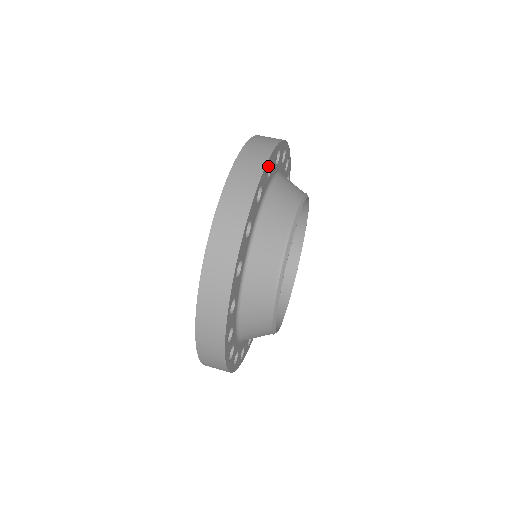
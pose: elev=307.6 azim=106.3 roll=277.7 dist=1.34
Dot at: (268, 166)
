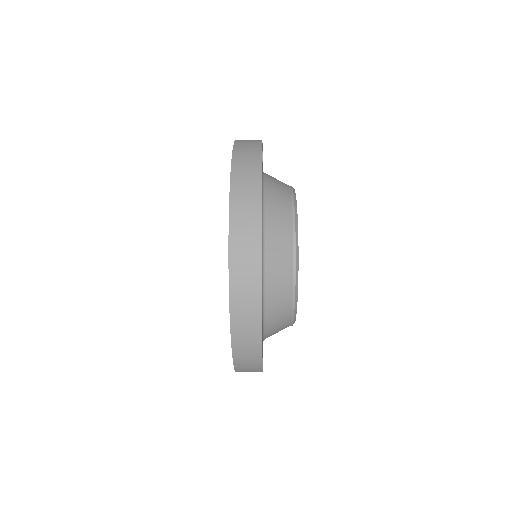
Dot at: occluded
